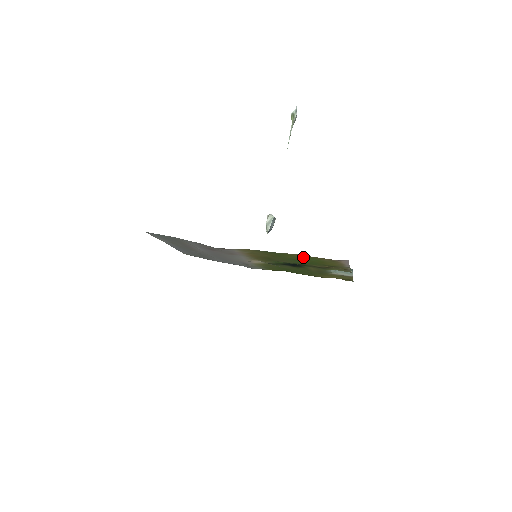
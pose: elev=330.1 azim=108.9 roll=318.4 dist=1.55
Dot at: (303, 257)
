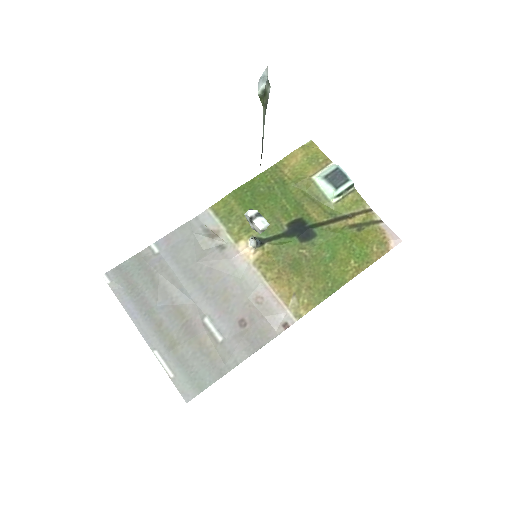
Dot at: (354, 263)
